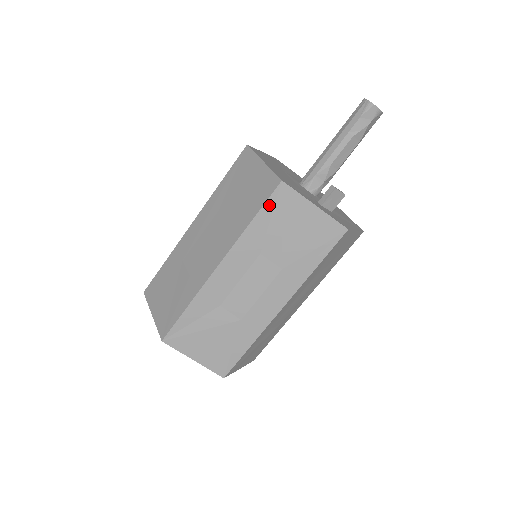
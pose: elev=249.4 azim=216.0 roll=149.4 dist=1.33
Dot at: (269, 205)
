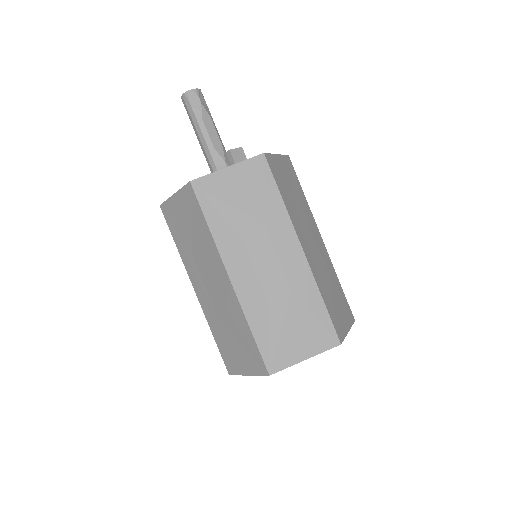
Dot at: (204, 204)
